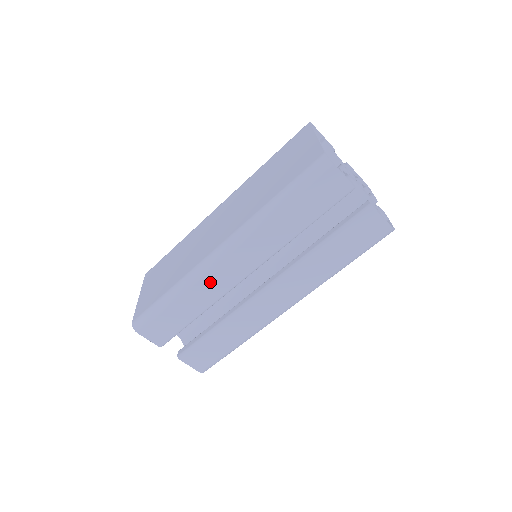
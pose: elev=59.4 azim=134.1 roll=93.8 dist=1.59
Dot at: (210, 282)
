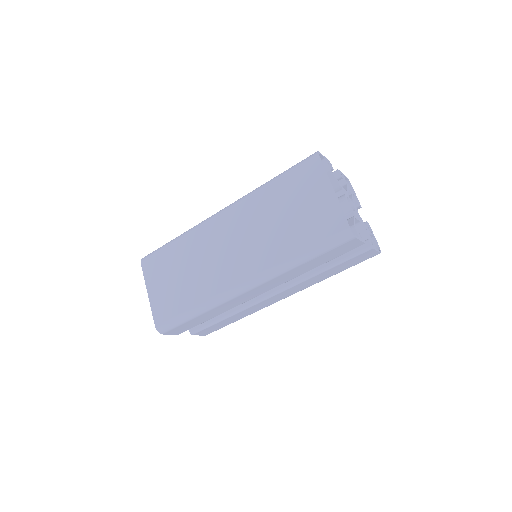
Dot at: (232, 303)
